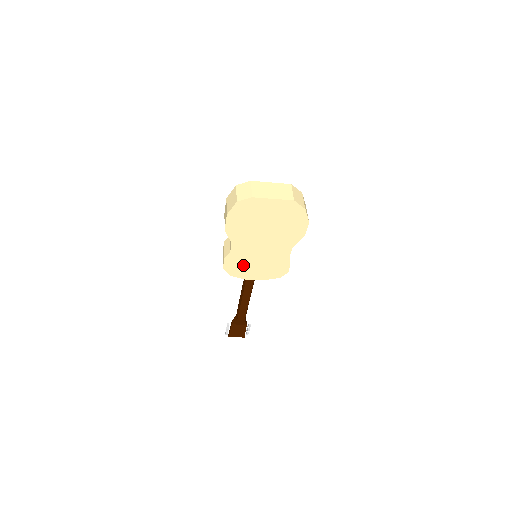
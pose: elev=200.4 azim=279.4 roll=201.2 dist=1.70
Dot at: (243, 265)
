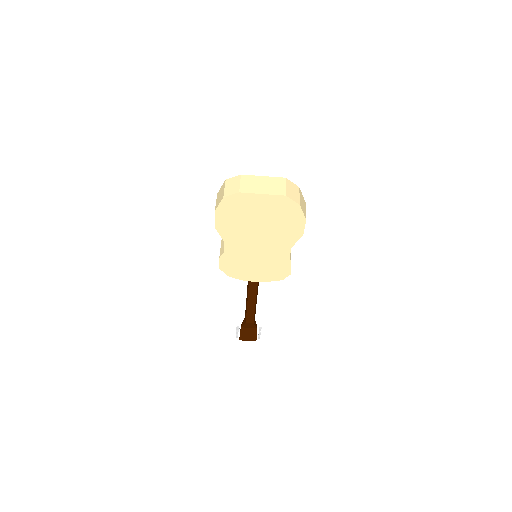
Dot at: (240, 266)
